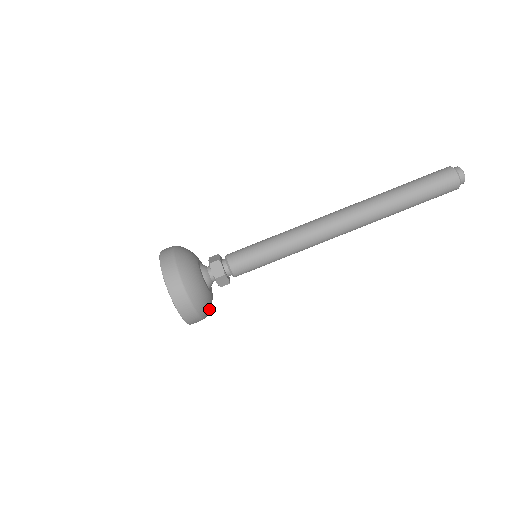
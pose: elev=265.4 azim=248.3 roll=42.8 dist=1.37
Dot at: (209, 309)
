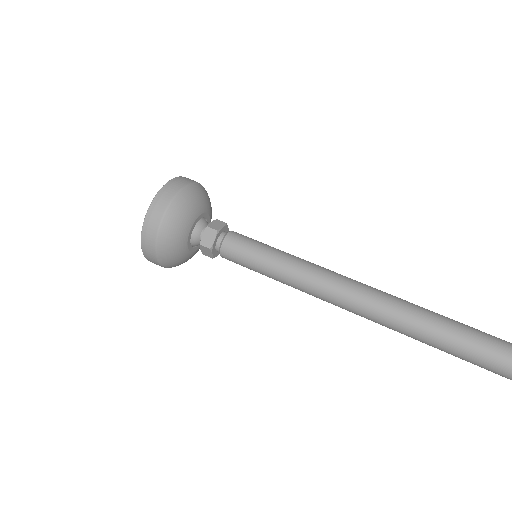
Dot at: (178, 264)
